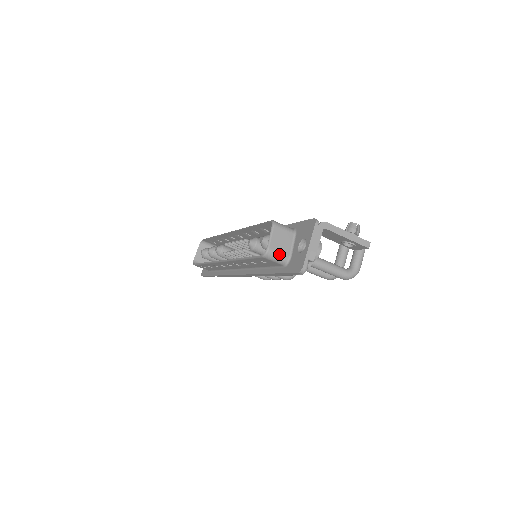
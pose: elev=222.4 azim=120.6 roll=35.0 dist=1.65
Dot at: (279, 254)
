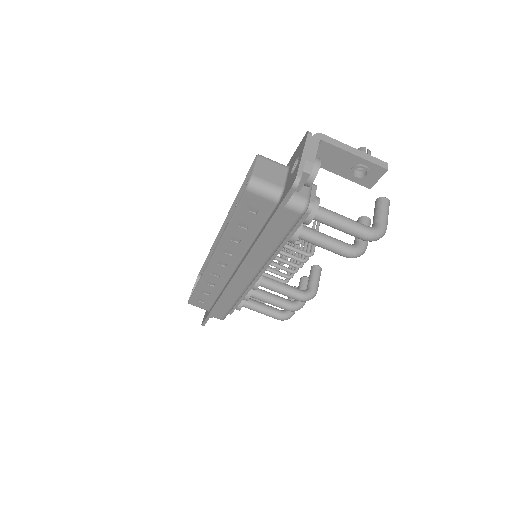
Dot at: (267, 184)
